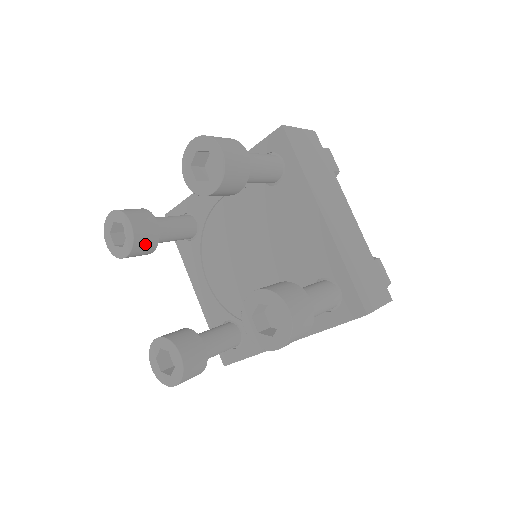
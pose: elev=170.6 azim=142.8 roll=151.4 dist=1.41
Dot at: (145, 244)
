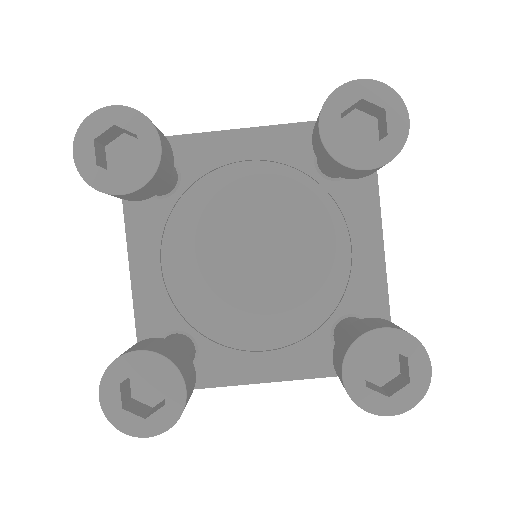
Dot at: (154, 186)
